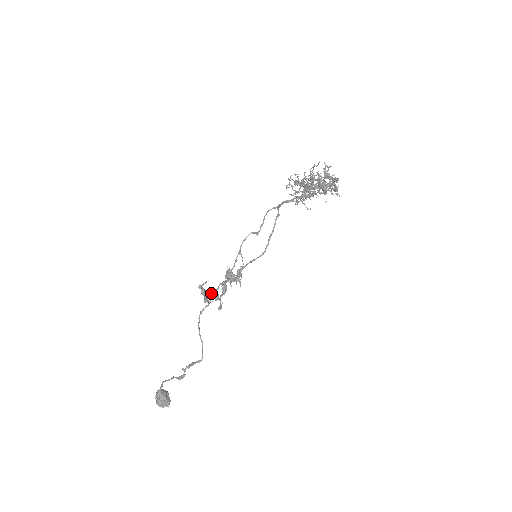
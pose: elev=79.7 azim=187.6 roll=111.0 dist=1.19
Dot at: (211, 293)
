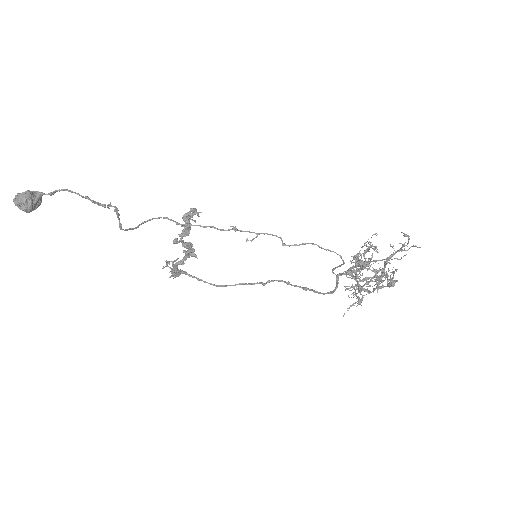
Dot at: (191, 224)
